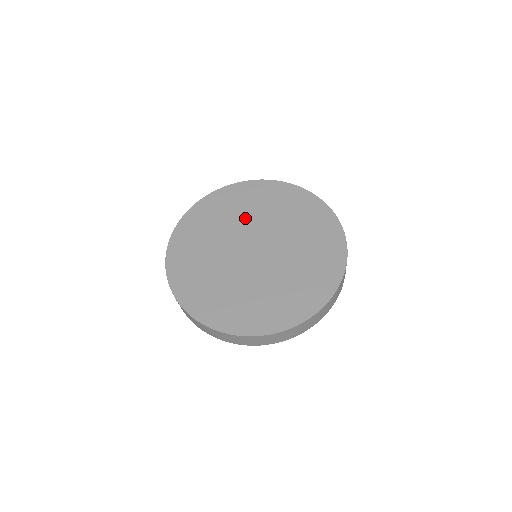
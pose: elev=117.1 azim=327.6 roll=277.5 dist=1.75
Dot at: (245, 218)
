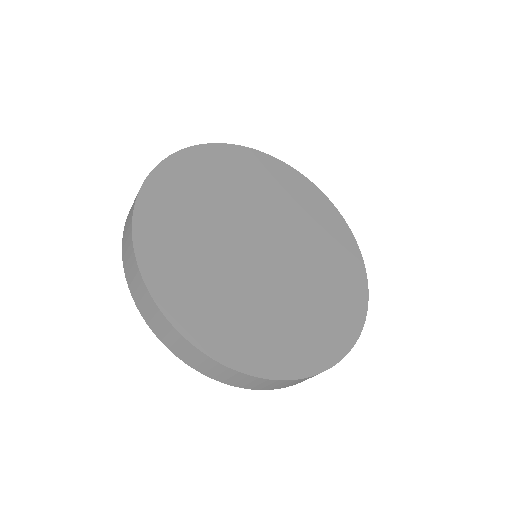
Dot at: (221, 207)
